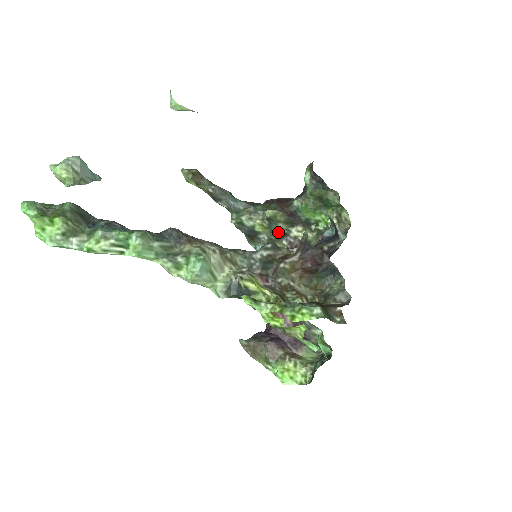
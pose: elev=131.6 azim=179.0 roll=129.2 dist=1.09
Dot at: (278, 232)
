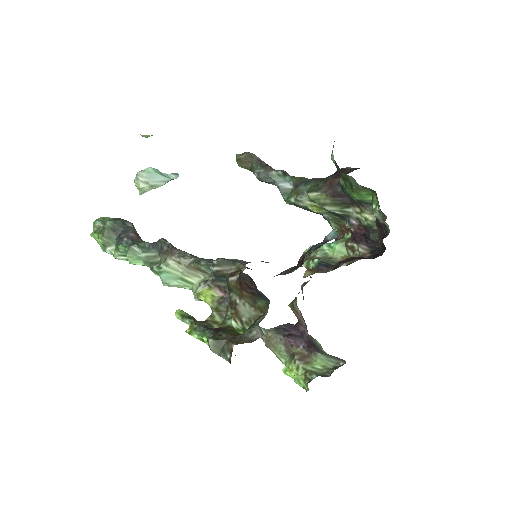
Dot at: (335, 213)
